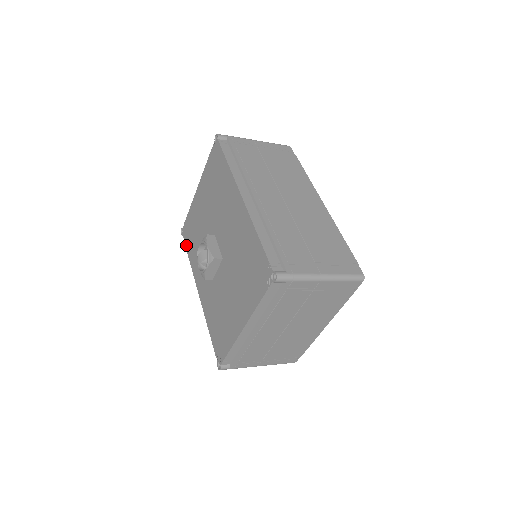
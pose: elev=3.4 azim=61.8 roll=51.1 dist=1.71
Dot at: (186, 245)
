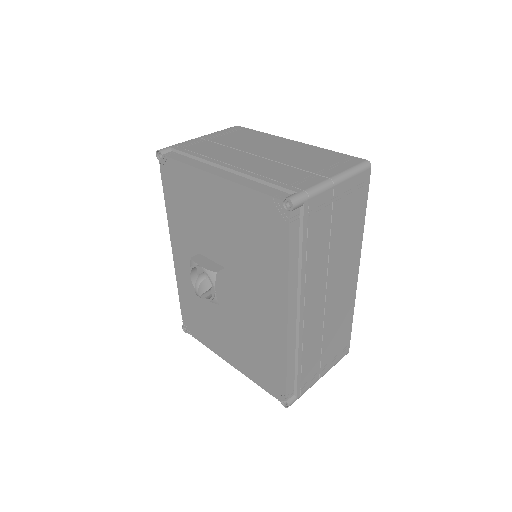
Dot at: (164, 185)
